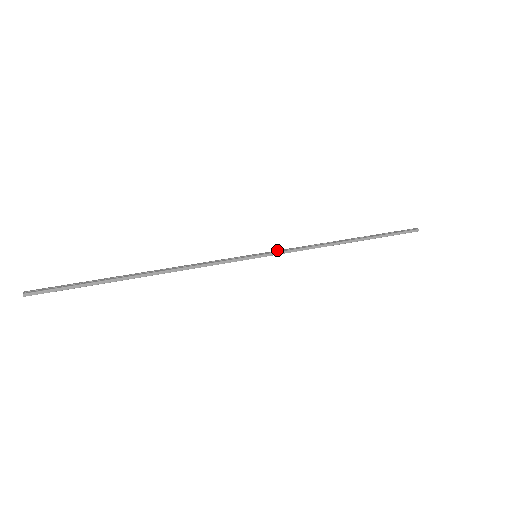
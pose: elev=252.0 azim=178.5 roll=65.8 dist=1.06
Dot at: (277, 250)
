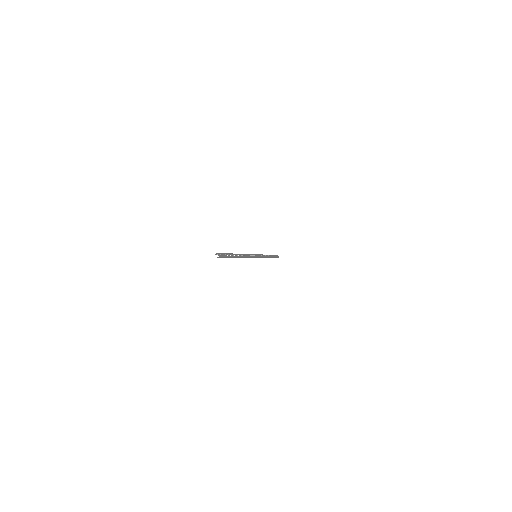
Dot at: (259, 254)
